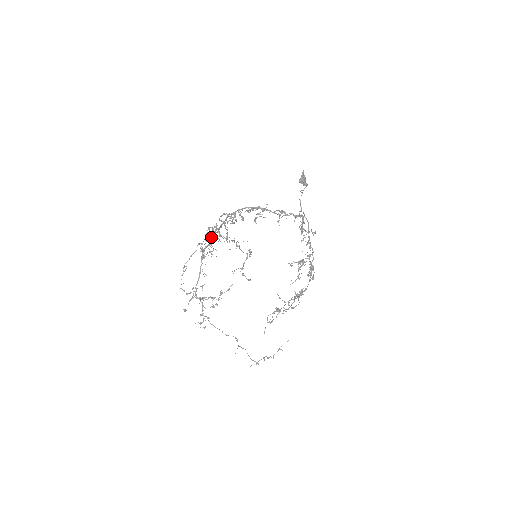
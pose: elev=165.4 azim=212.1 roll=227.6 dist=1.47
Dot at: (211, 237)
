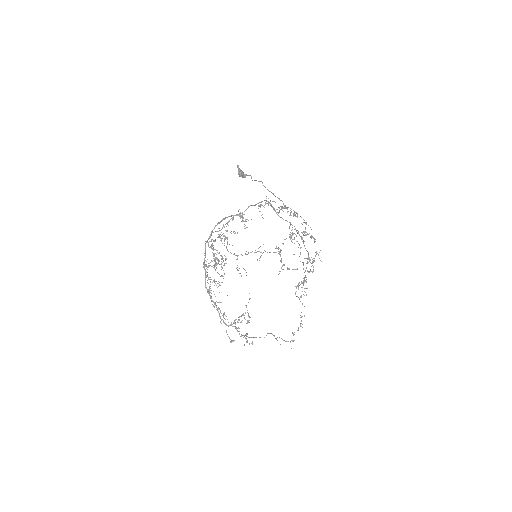
Dot at: occluded
